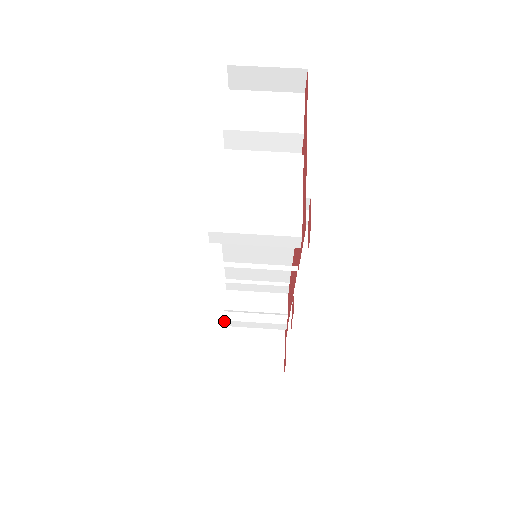
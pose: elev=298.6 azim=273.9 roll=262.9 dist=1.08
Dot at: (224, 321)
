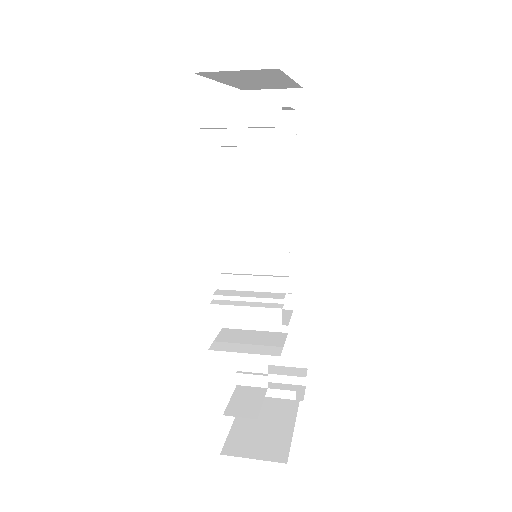
Dot at: (211, 307)
